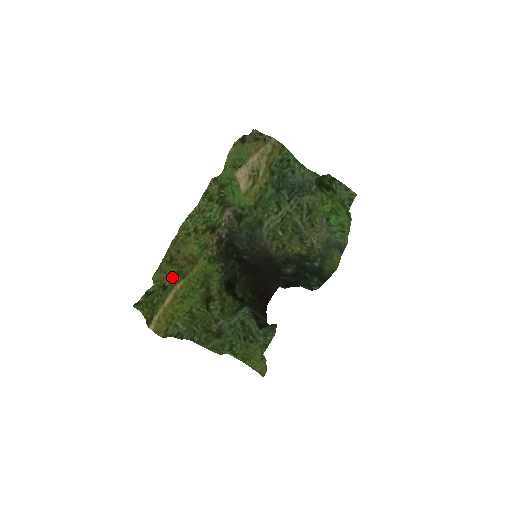
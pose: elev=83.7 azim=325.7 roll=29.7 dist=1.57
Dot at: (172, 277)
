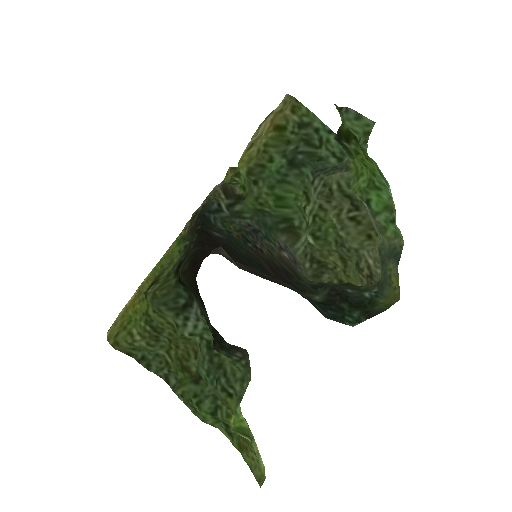
Dot at: occluded
